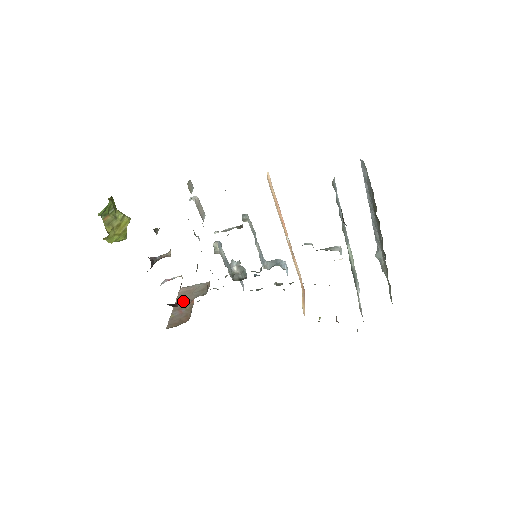
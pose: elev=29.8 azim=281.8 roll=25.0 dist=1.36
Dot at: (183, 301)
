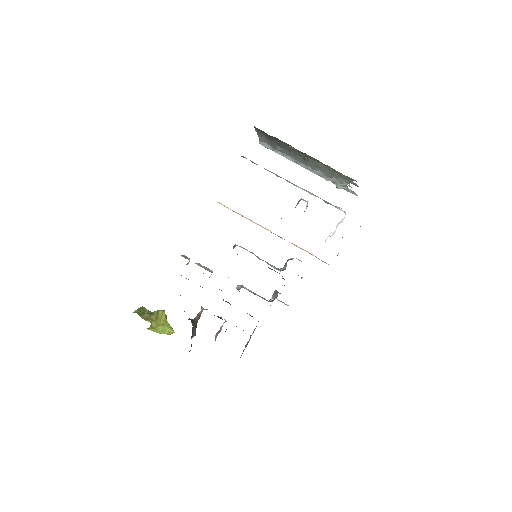
Dot at: occluded
